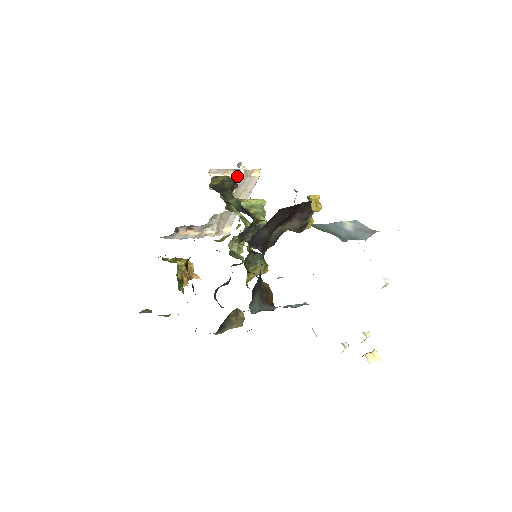
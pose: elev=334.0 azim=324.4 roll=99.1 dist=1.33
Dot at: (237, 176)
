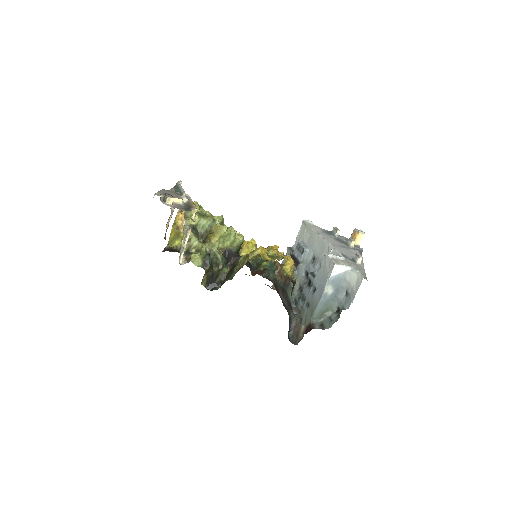
Dot at: (189, 234)
